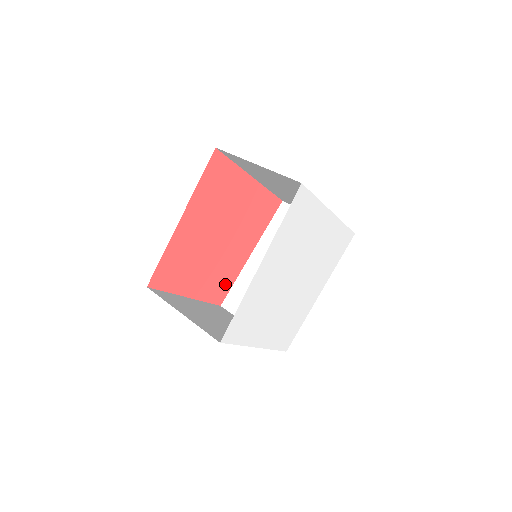
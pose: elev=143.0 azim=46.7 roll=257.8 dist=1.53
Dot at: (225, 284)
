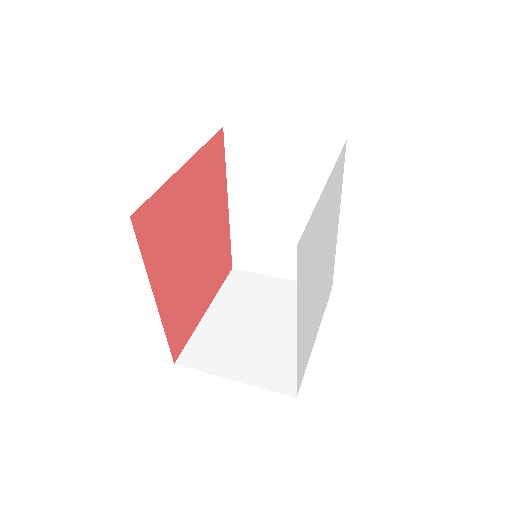
Dot at: (225, 255)
